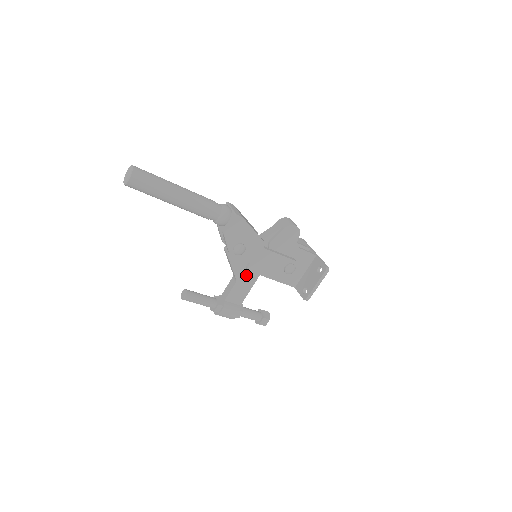
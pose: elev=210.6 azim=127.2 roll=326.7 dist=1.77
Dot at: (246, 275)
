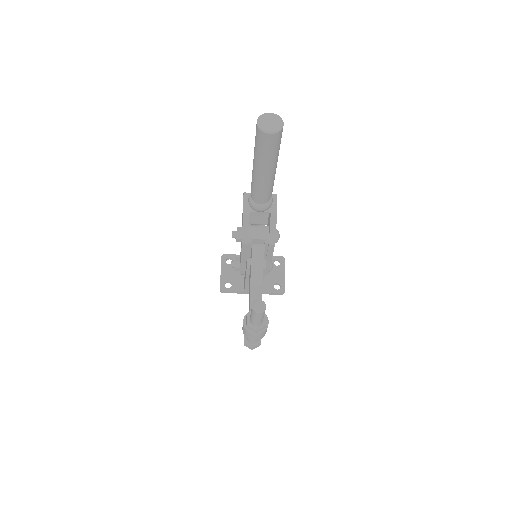
Dot at: occluded
